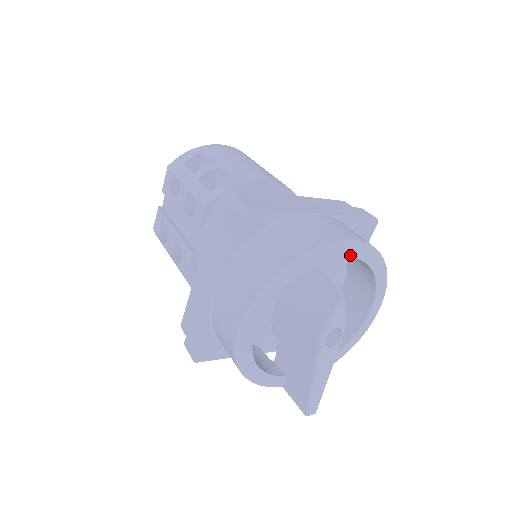
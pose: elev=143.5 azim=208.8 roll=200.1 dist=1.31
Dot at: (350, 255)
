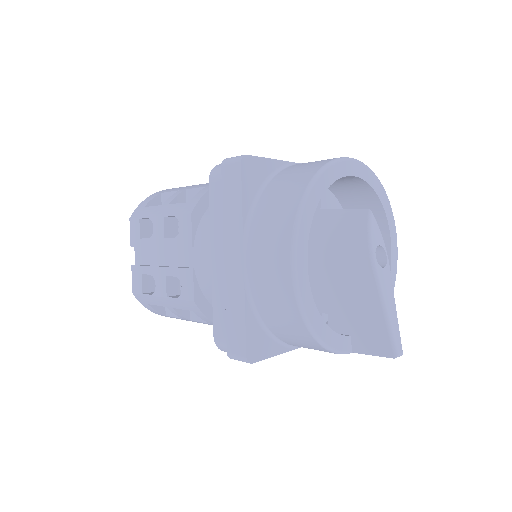
Dot at: (356, 174)
